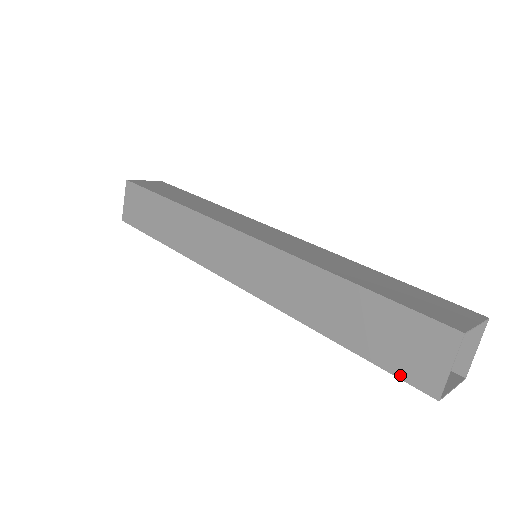
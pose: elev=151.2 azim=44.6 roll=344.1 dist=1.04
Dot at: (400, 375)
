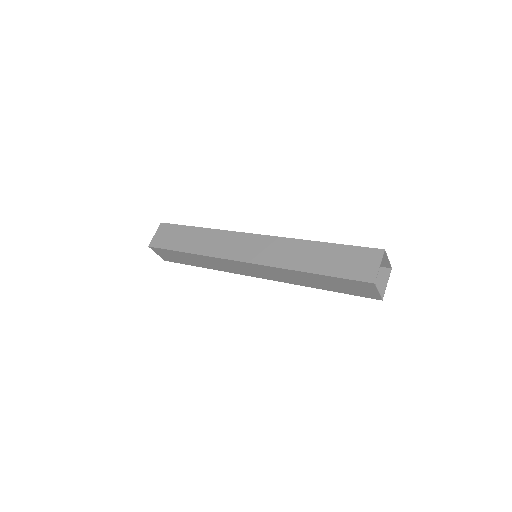
Dot at: (353, 278)
